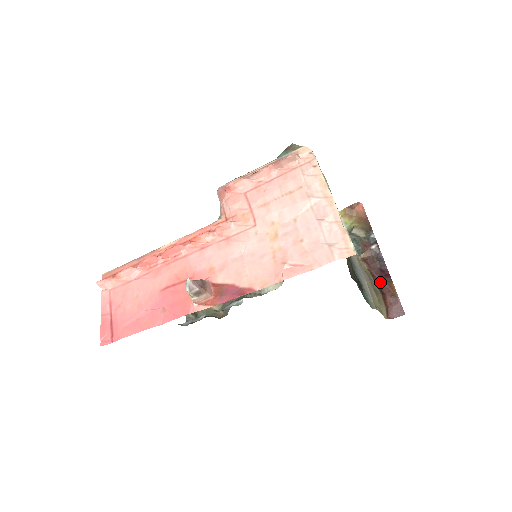
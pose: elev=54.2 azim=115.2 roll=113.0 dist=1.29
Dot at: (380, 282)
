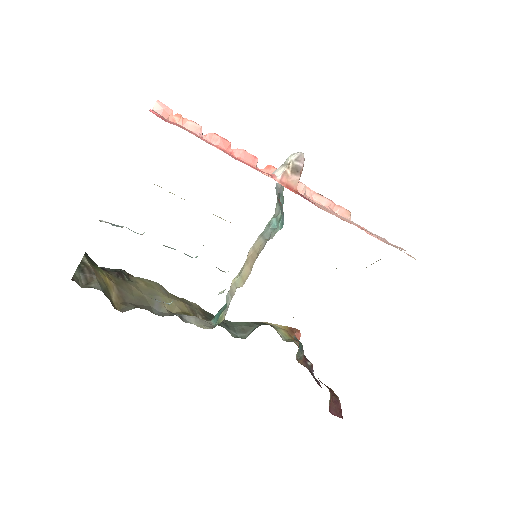
Dot at: (321, 382)
